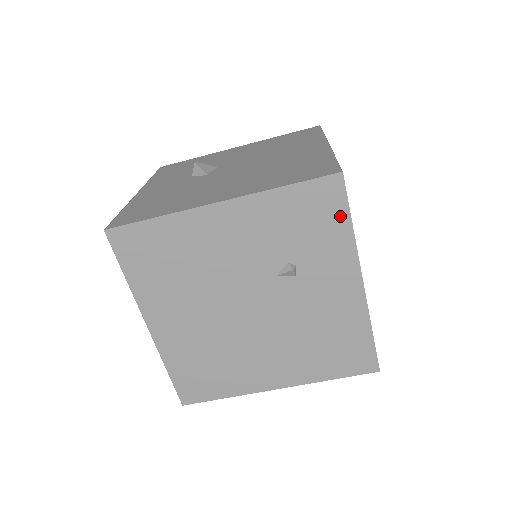
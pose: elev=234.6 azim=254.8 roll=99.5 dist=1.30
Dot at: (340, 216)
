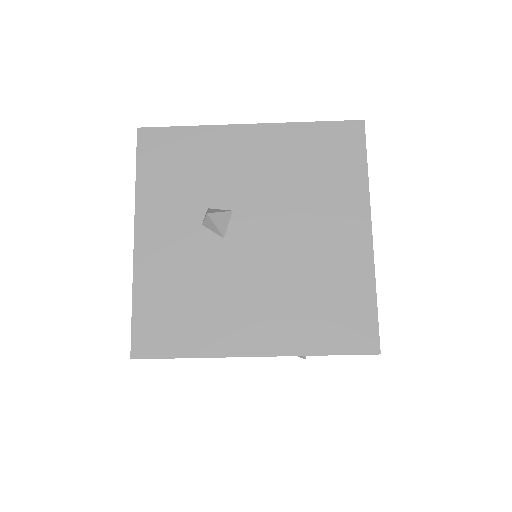
Dot at: occluded
